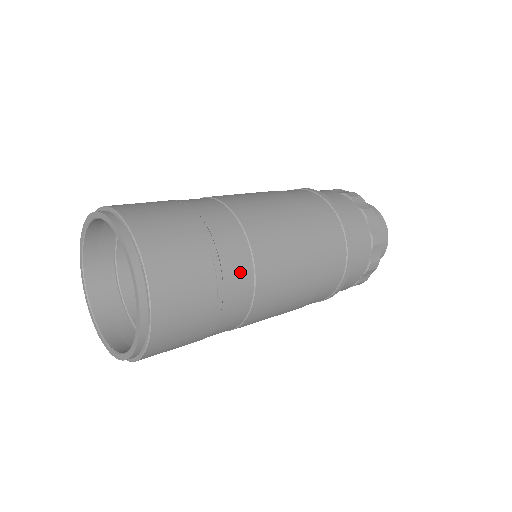
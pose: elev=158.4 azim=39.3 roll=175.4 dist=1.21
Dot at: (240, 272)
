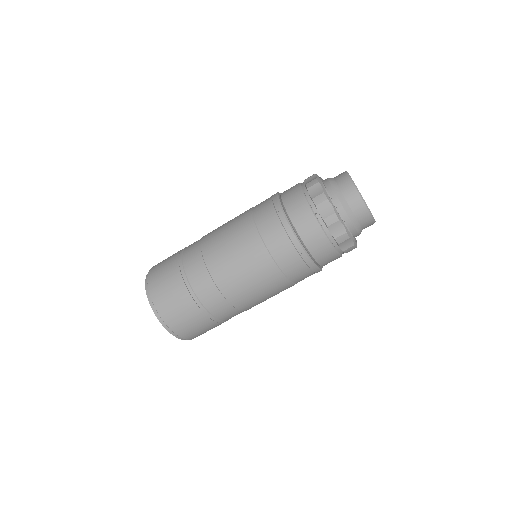
Dot at: (232, 315)
